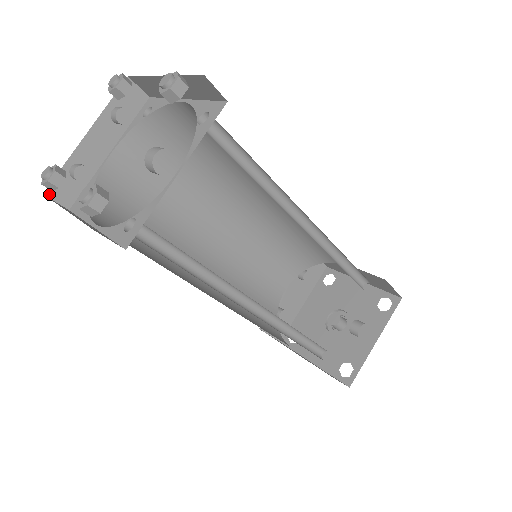
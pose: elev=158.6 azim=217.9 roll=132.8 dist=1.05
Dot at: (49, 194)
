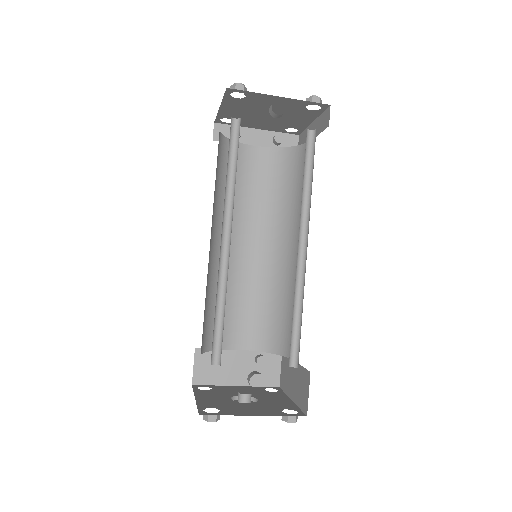
Dot at: (216, 126)
